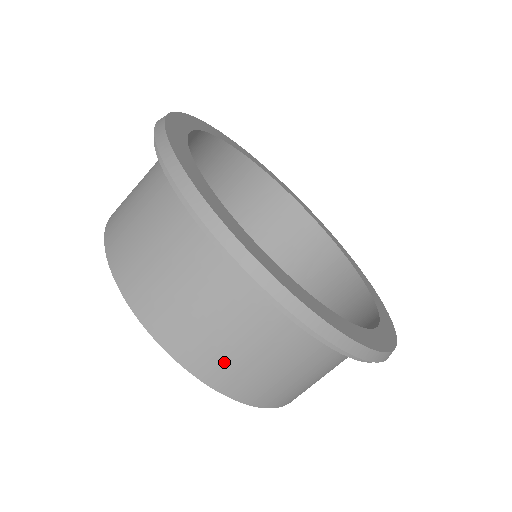
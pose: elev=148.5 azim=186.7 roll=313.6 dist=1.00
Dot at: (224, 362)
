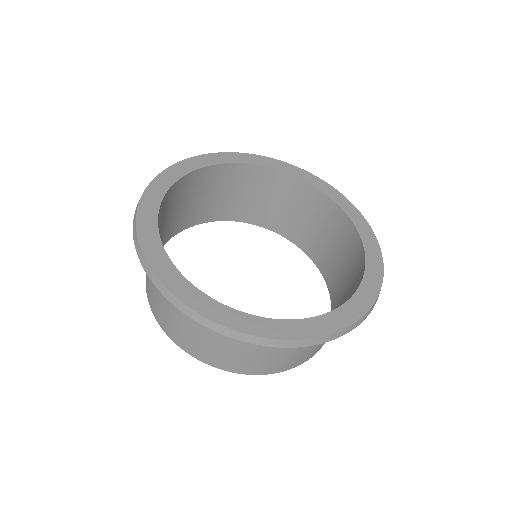
Dot at: (260, 364)
